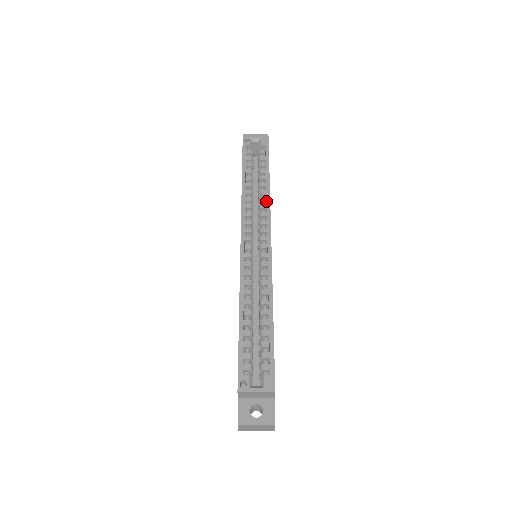
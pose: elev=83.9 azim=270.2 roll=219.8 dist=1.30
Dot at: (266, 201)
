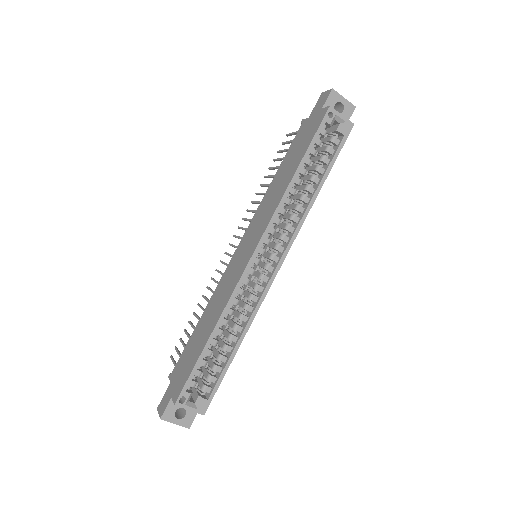
Dot at: (302, 215)
